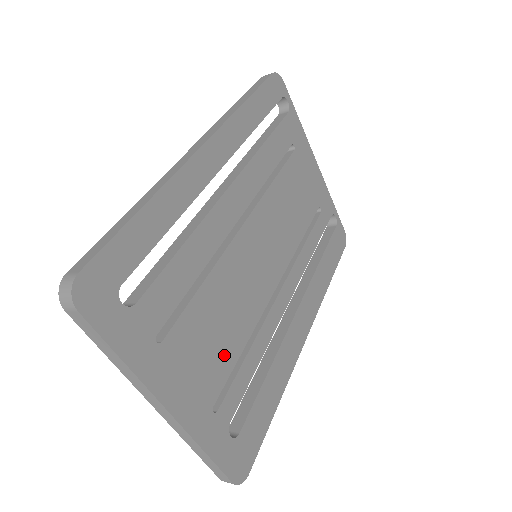
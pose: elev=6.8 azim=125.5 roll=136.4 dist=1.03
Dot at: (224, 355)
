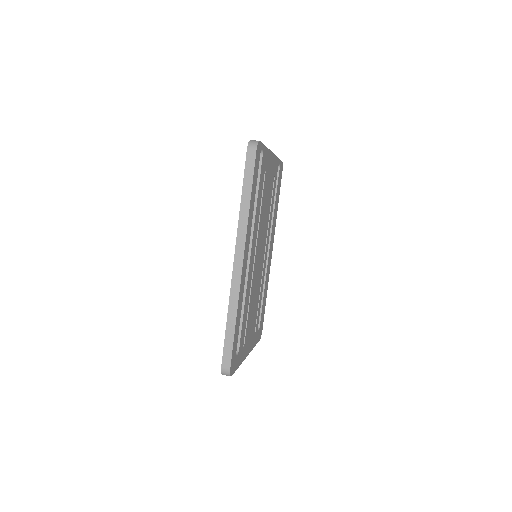
Dot at: (255, 314)
